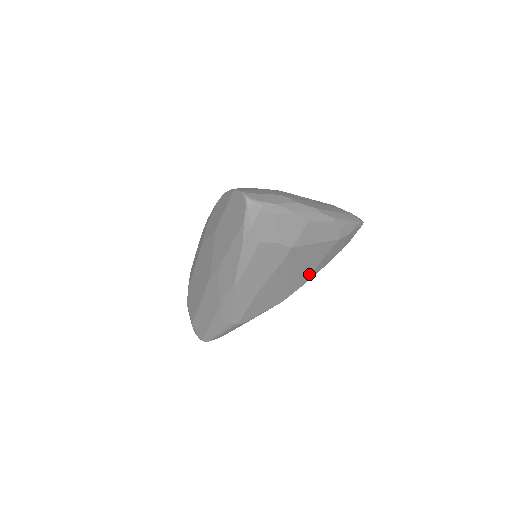
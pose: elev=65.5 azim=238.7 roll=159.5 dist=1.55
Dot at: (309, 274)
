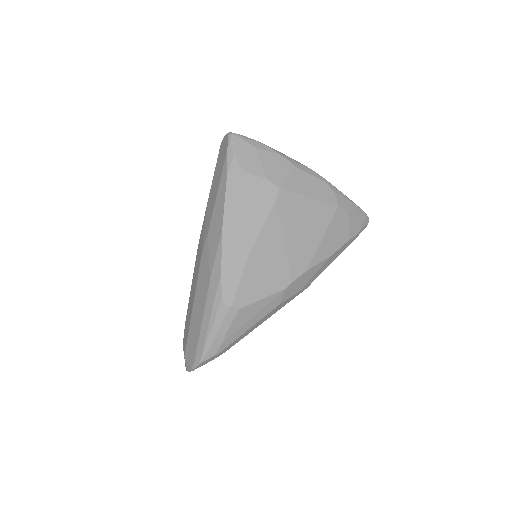
Dot at: (312, 252)
